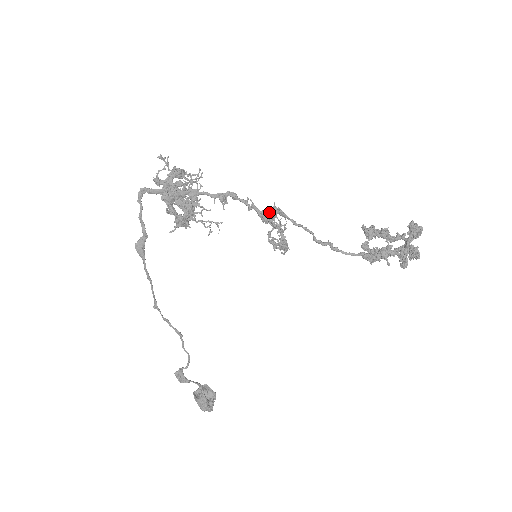
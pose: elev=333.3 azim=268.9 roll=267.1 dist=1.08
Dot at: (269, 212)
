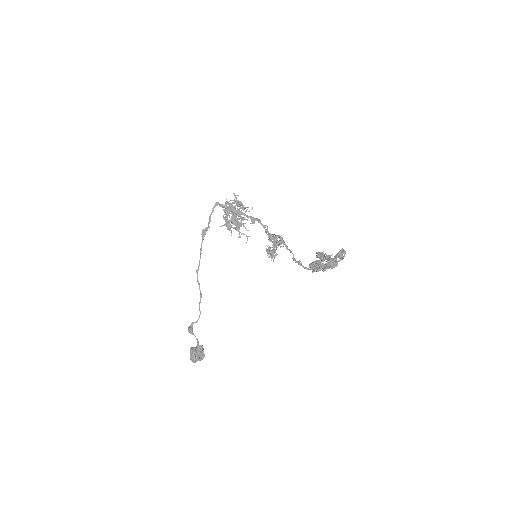
Dot at: occluded
